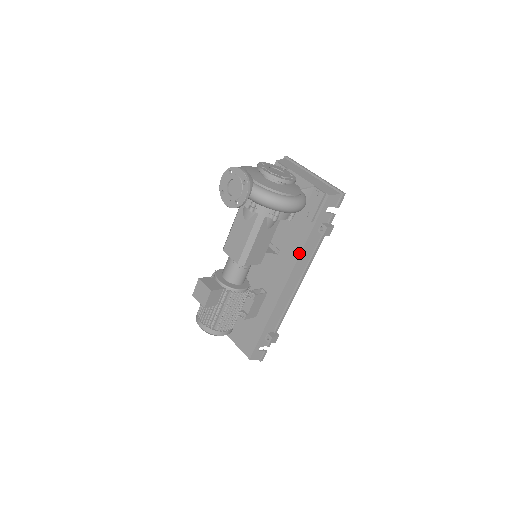
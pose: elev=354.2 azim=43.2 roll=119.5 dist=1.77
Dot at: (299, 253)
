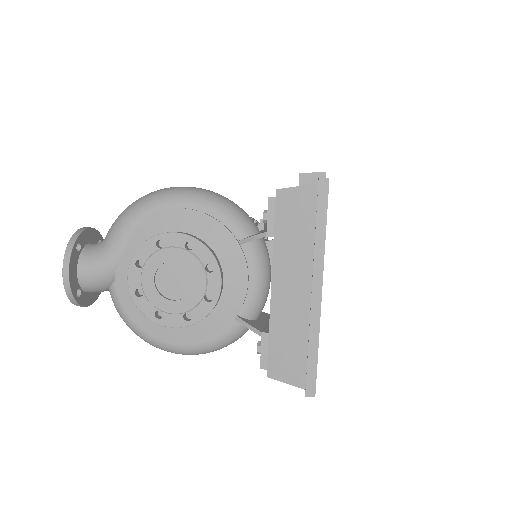
Dot at: occluded
